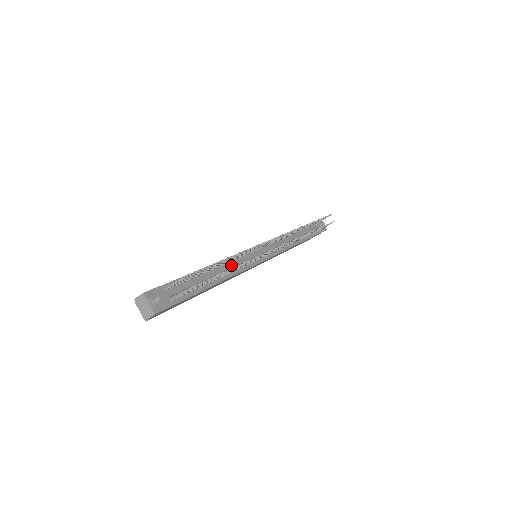
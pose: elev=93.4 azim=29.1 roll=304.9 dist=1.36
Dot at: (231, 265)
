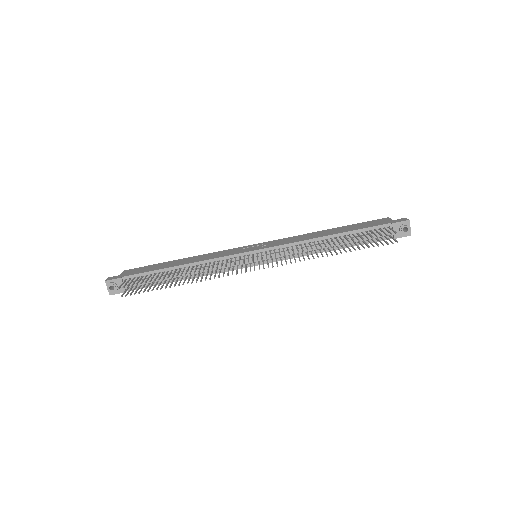
Dot at: occluded
